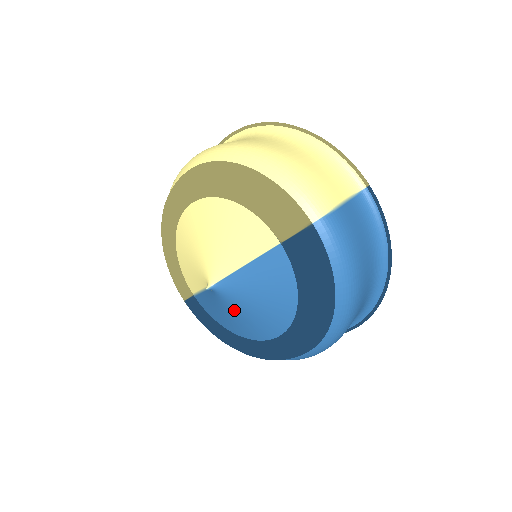
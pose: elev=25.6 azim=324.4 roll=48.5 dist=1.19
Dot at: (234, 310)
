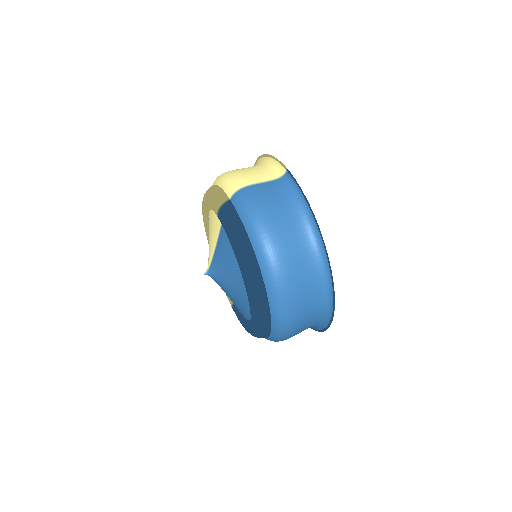
Dot at: (227, 290)
